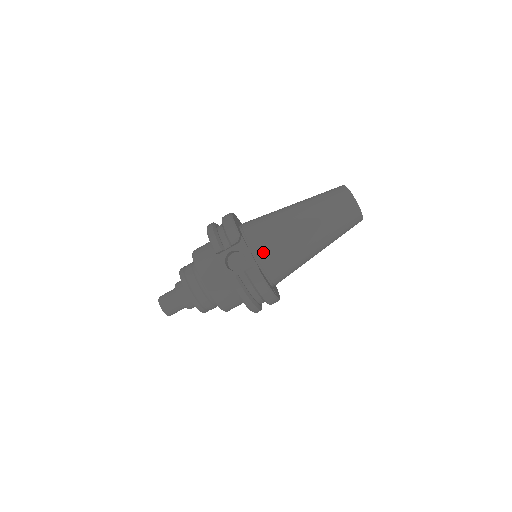
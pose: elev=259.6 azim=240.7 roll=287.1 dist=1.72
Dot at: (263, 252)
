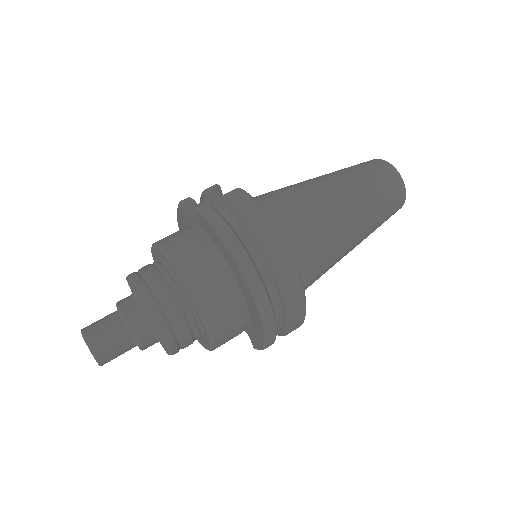
Dot at: (256, 200)
